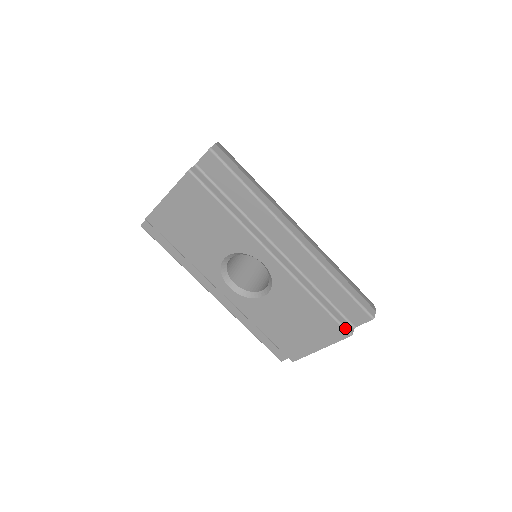
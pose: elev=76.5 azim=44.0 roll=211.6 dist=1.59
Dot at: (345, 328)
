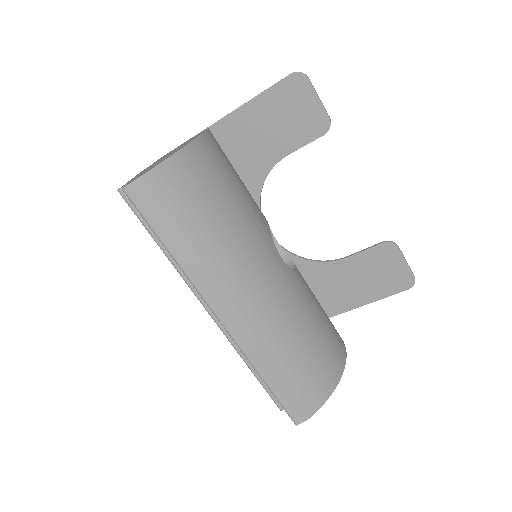
Dot at: (275, 402)
